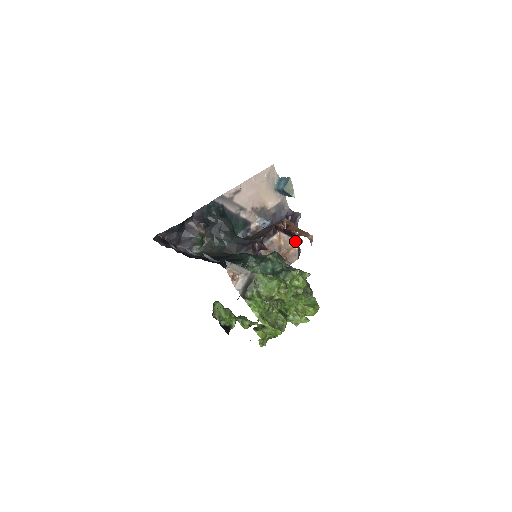
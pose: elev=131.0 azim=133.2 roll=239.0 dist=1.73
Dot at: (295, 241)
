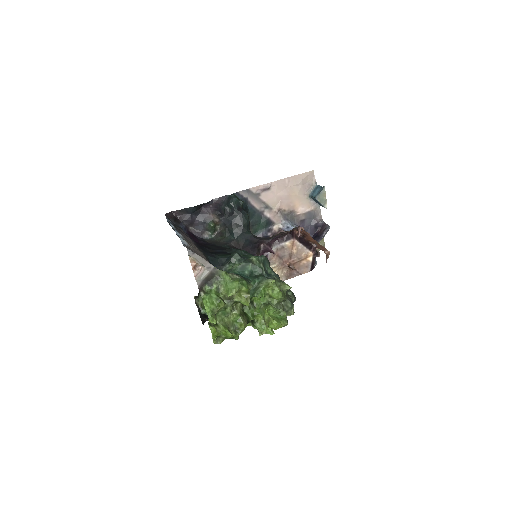
Dot at: (310, 253)
